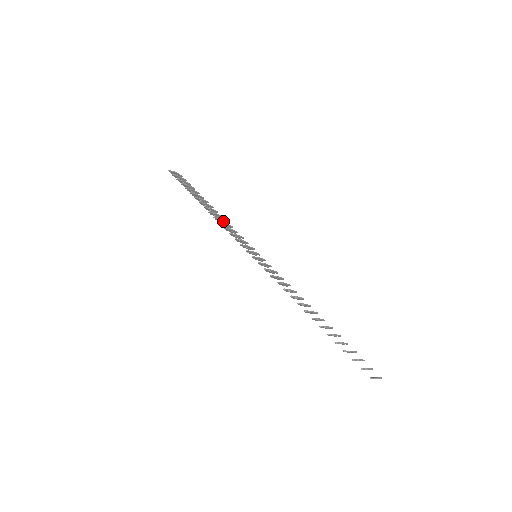
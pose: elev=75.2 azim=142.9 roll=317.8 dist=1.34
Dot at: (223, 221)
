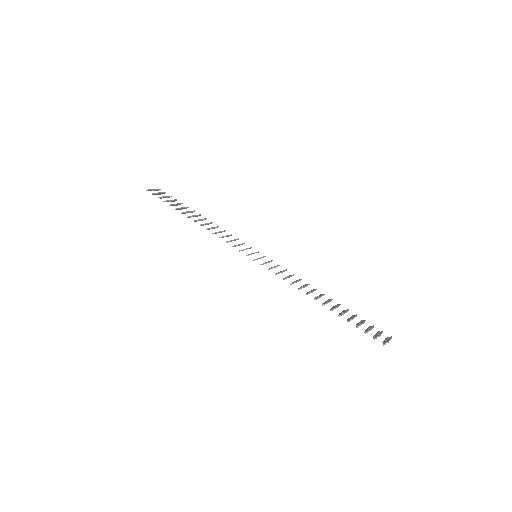
Dot at: occluded
